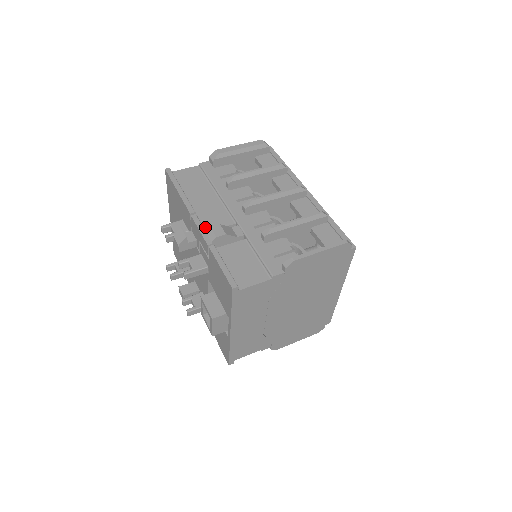
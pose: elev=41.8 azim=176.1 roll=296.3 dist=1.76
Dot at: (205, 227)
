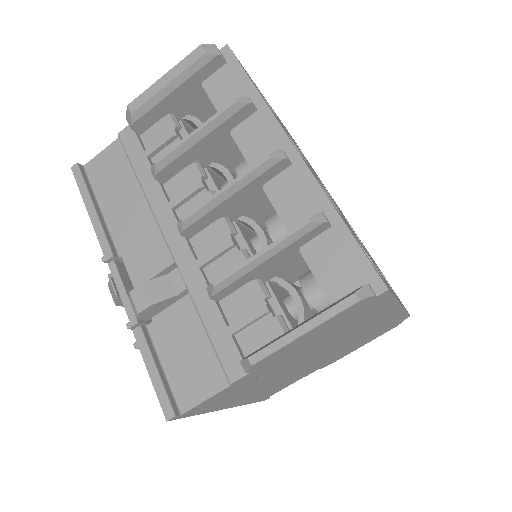
Dot at: (132, 280)
